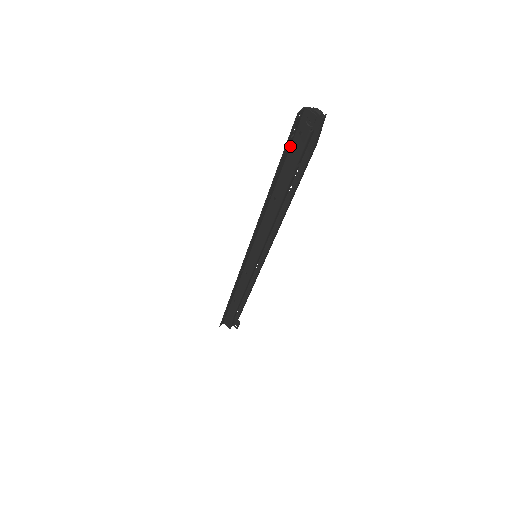
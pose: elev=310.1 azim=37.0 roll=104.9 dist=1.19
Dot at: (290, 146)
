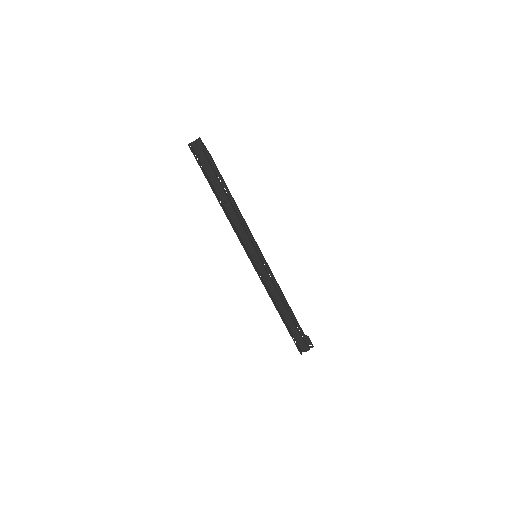
Dot at: (203, 167)
